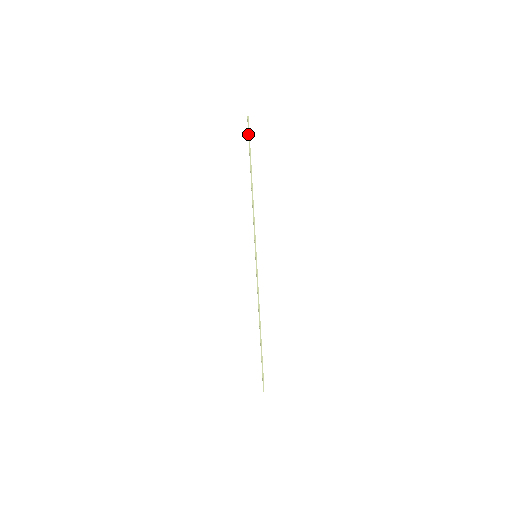
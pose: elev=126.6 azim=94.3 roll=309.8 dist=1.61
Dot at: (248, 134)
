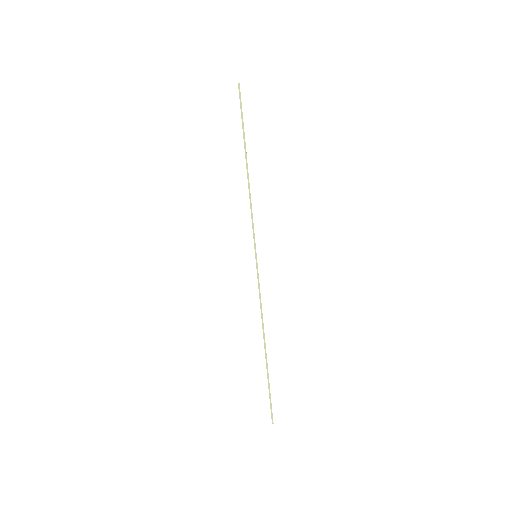
Dot at: (240, 106)
